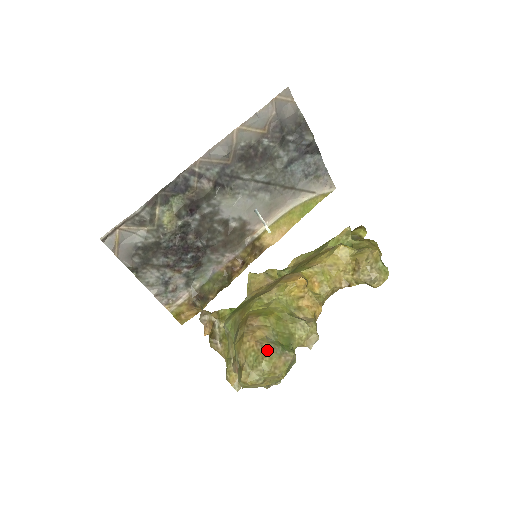
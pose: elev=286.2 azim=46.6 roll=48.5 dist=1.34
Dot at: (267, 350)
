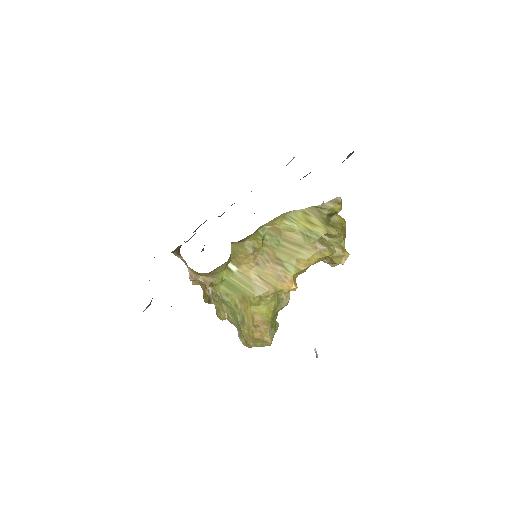
Dot at: occluded
